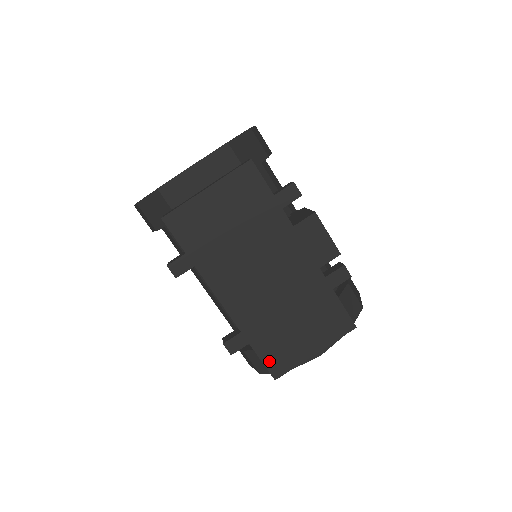
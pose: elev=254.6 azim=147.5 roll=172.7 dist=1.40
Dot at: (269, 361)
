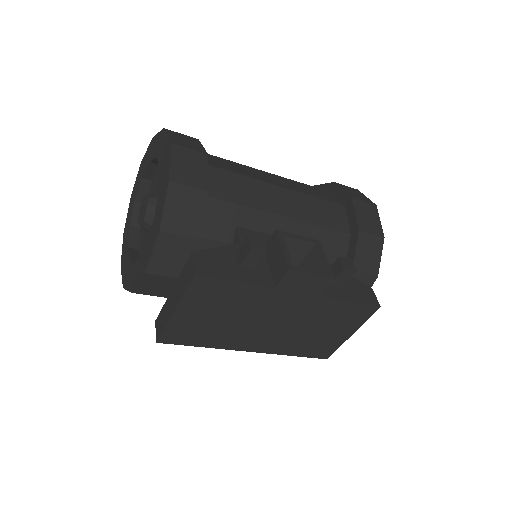
Dot at: (315, 355)
